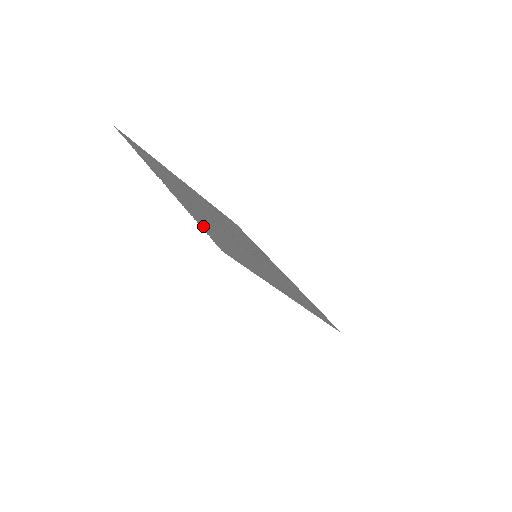
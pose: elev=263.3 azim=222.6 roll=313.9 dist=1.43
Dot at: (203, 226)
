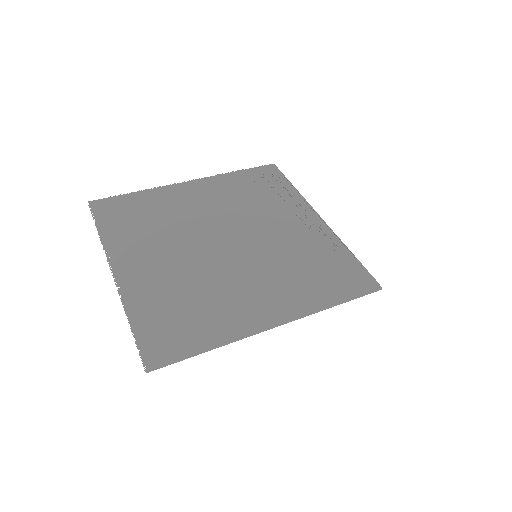
Dot at: (143, 330)
